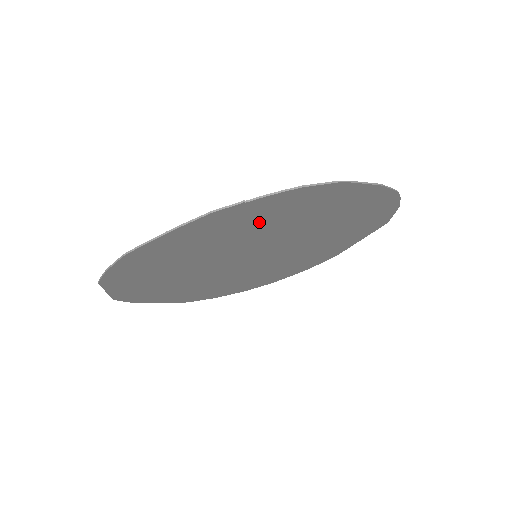
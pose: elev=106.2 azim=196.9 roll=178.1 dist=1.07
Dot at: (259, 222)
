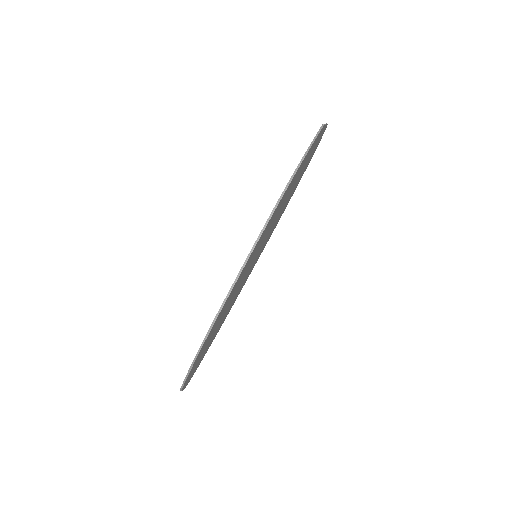
Dot at: (215, 327)
